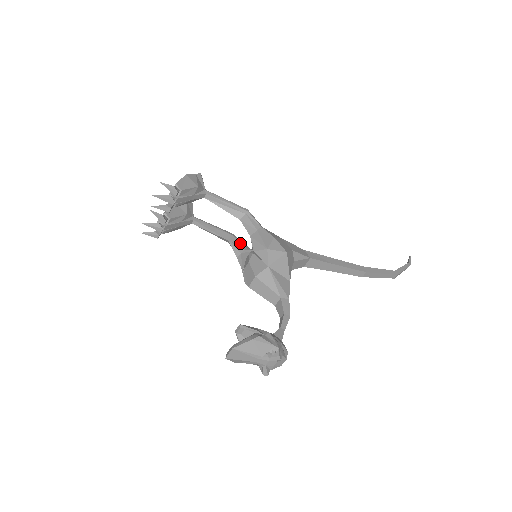
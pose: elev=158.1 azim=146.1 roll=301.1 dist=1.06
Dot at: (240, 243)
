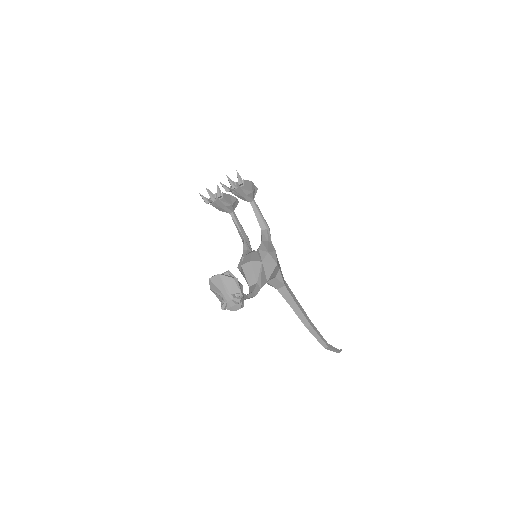
Dot at: (250, 245)
